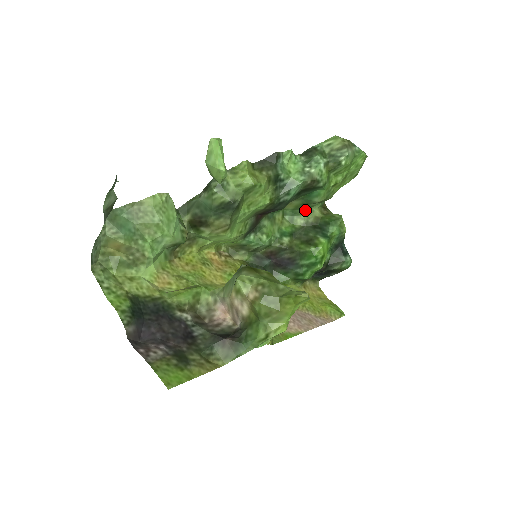
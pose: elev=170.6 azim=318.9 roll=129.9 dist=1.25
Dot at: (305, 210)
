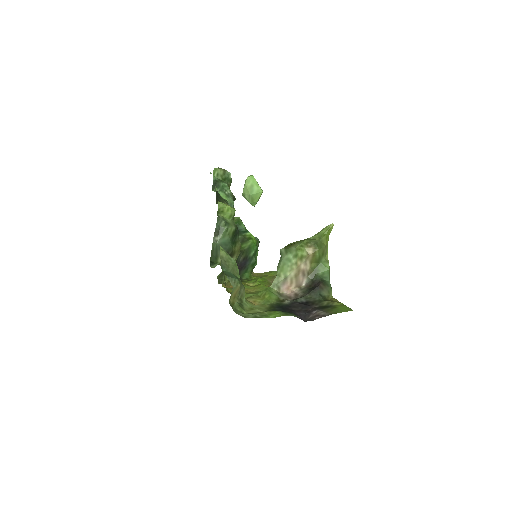
Dot at: occluded
